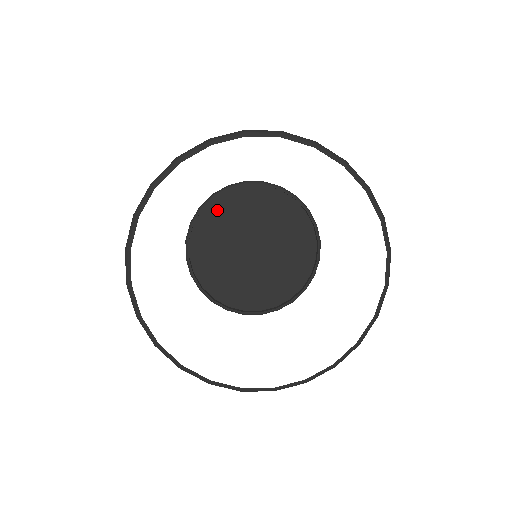
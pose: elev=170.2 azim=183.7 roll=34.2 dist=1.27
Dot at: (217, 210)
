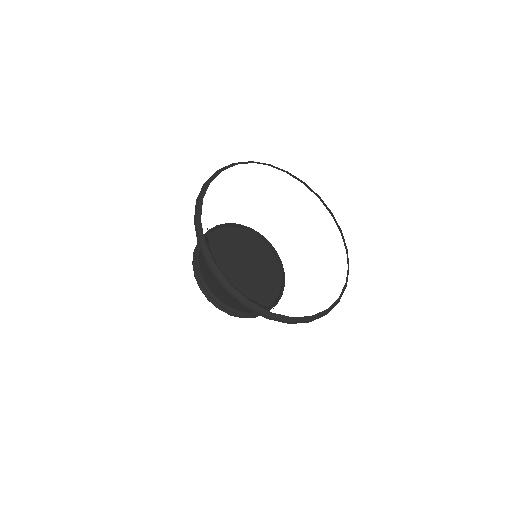
Dot at: occluded
